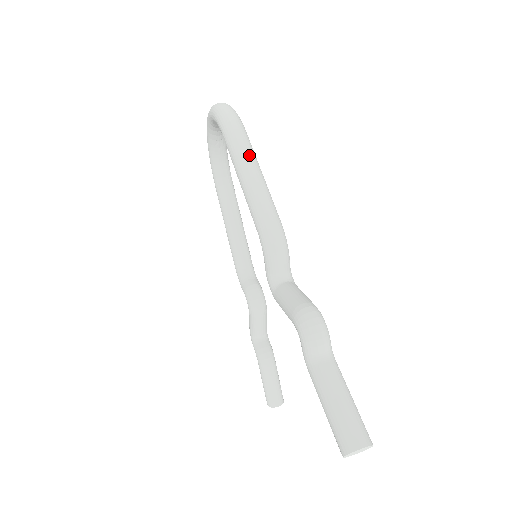
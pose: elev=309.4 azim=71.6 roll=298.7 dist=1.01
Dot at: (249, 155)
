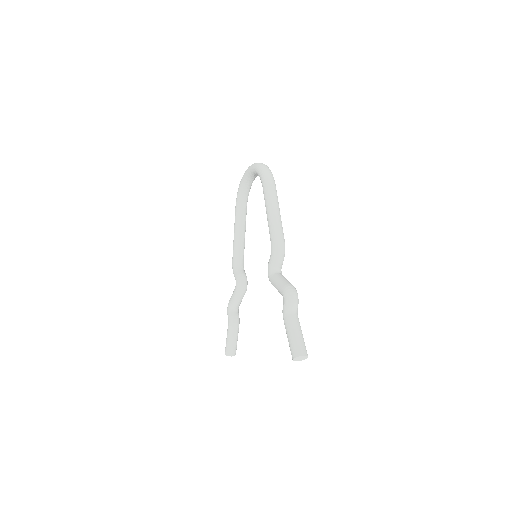
Dot at: (276, 200)
